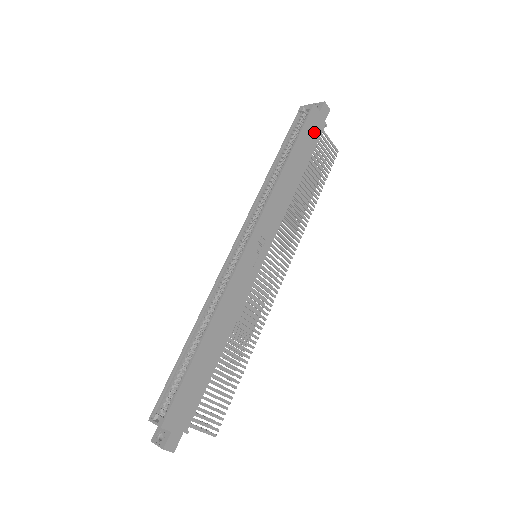
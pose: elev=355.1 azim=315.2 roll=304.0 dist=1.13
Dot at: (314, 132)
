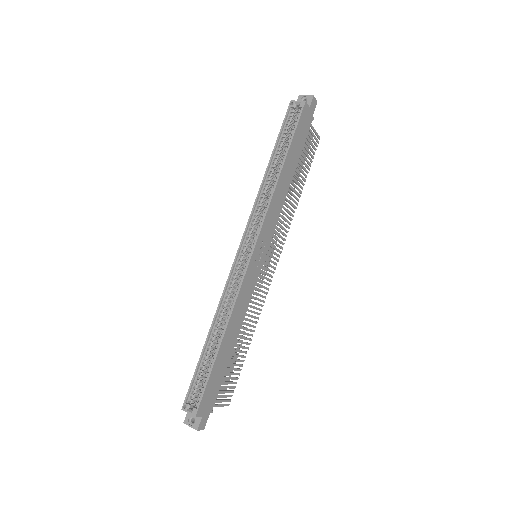
Dot at: (304, 129)
